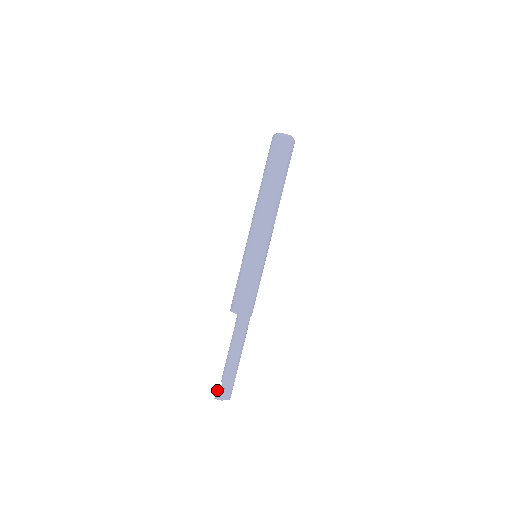
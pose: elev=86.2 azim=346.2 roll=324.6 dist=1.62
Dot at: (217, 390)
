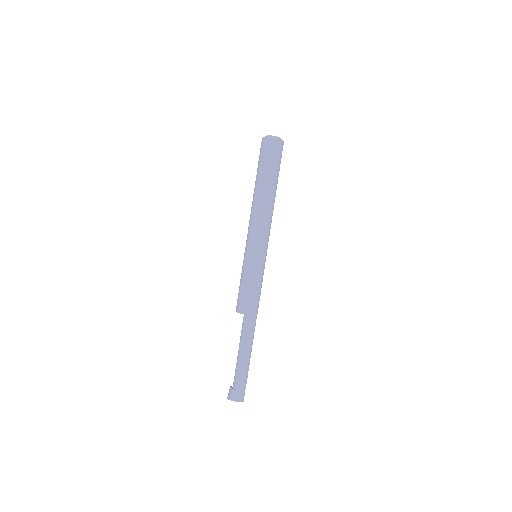
Dot at: (229, 389)
